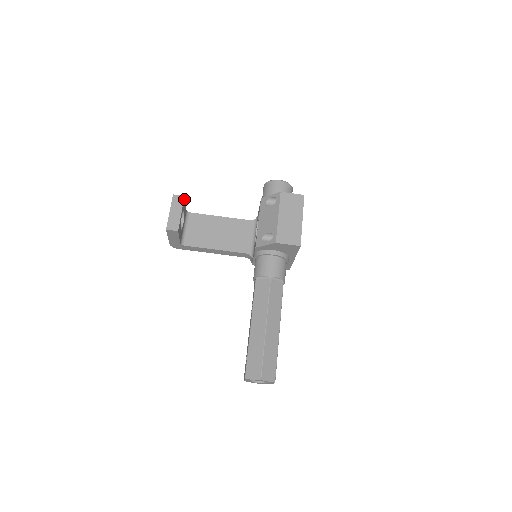
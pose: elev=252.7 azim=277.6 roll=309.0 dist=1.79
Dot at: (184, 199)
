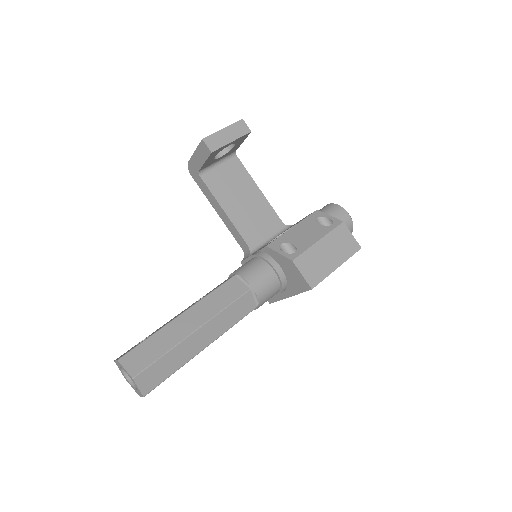
Dot at: (248, 134)
